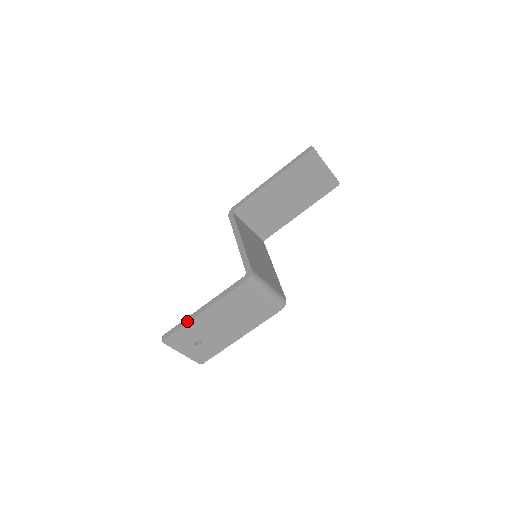
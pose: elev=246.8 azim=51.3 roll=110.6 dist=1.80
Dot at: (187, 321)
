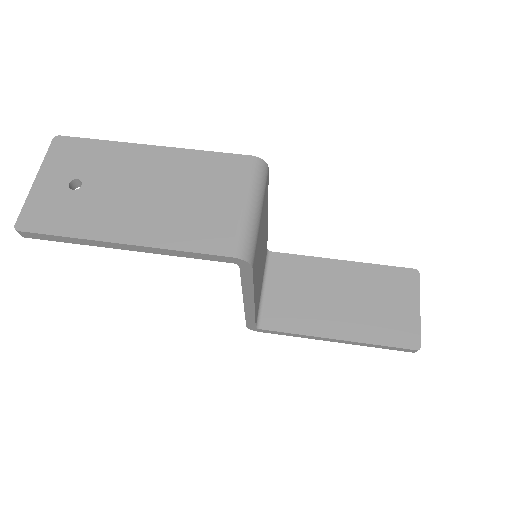
Dot at: (119, 143)
